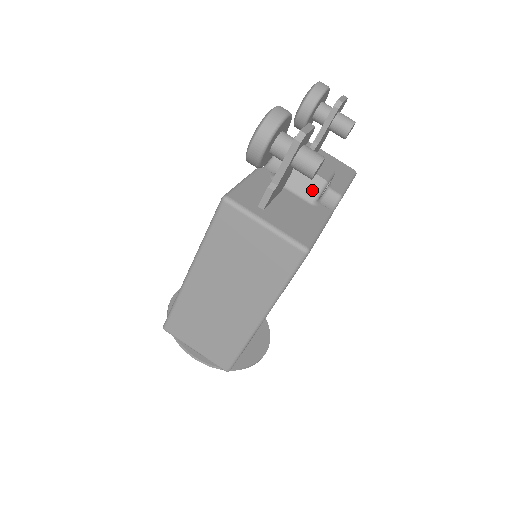
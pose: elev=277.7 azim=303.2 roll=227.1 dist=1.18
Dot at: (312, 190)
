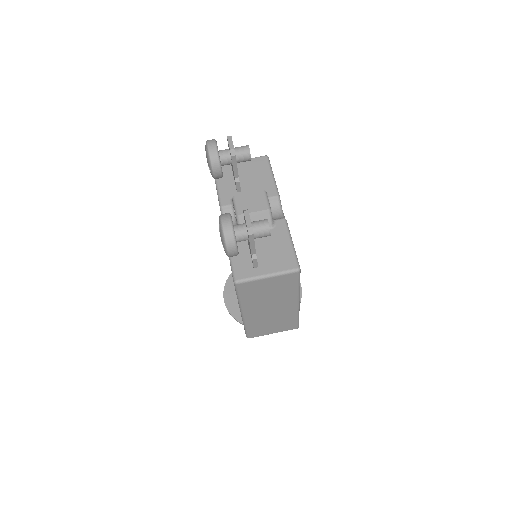
Dot at: occluded
